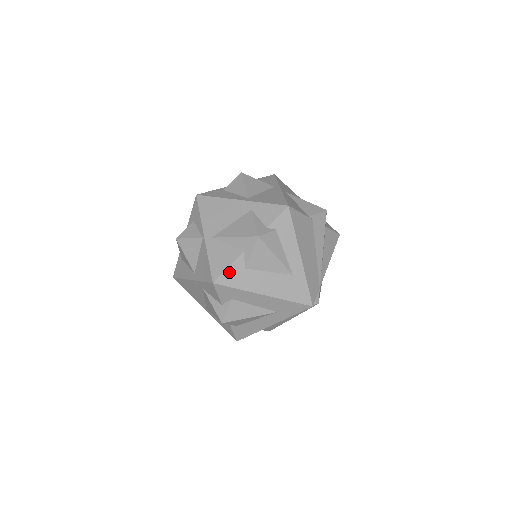
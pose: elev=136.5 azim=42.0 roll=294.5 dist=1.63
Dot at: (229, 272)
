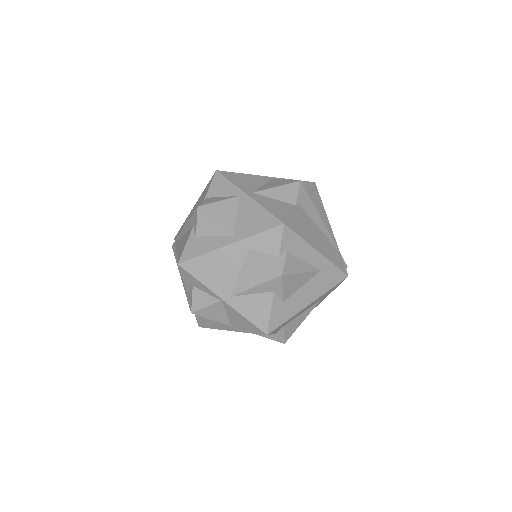
Dot at: (273, 316)
